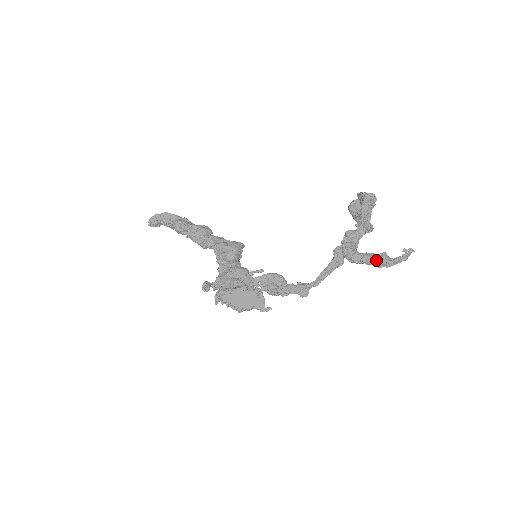
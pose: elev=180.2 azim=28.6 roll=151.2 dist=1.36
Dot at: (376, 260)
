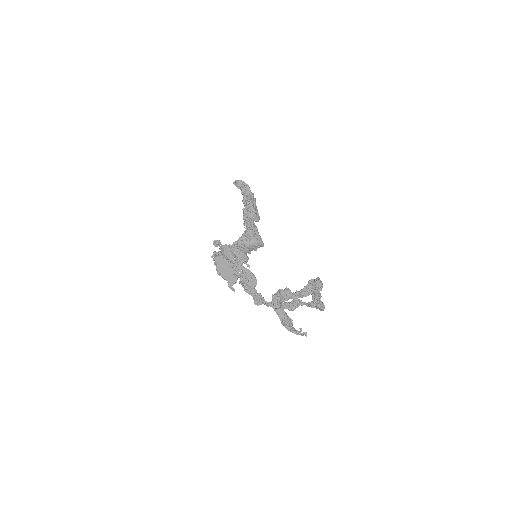
Dot at: (283, 318)
